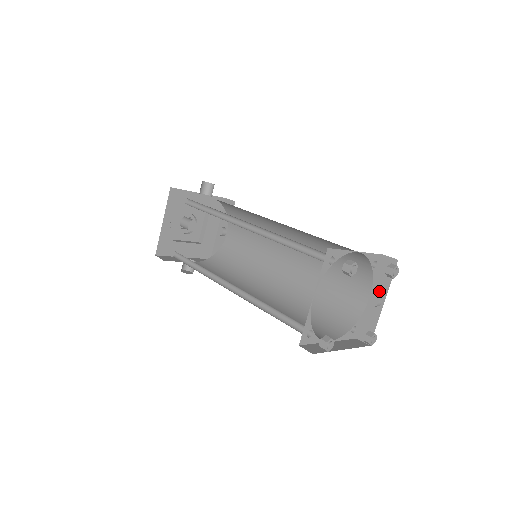
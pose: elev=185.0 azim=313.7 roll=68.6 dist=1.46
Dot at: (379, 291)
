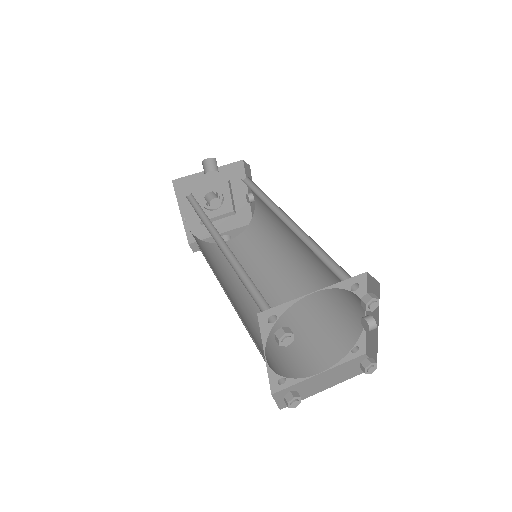
Dot at: (372, 312)
